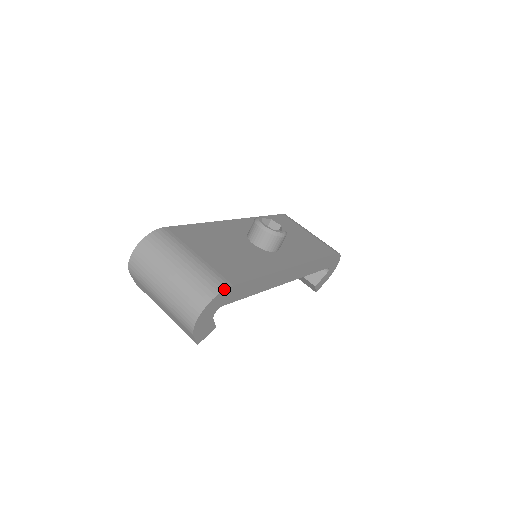
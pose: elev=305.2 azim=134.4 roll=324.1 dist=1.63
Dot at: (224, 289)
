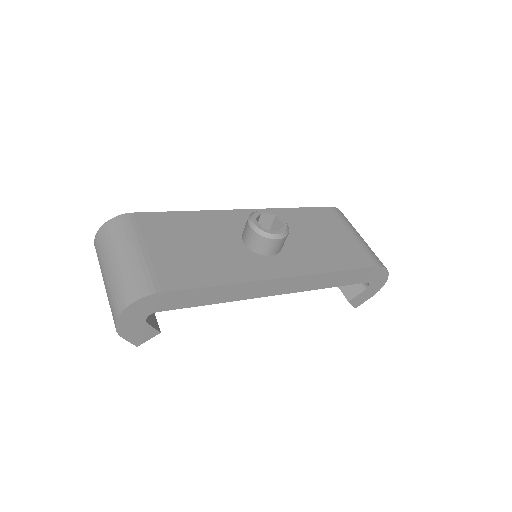
Dot at: (147, 295)
